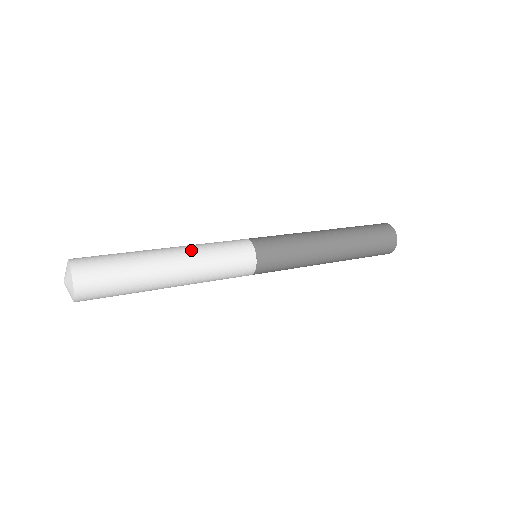
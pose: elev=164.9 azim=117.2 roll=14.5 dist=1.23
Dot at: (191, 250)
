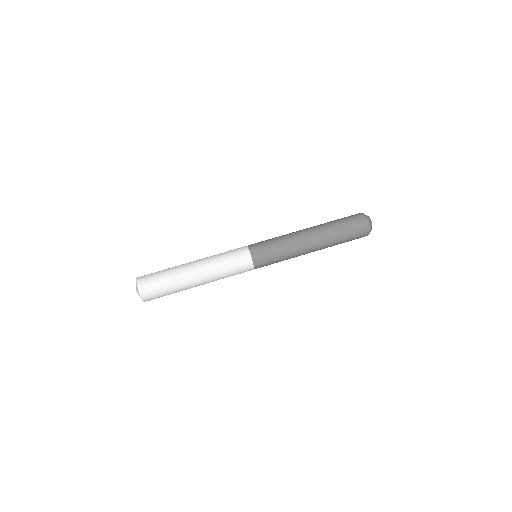
Dot at: (211, 273)
